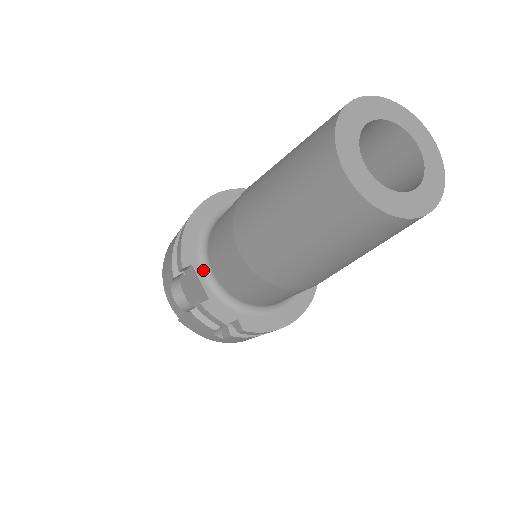
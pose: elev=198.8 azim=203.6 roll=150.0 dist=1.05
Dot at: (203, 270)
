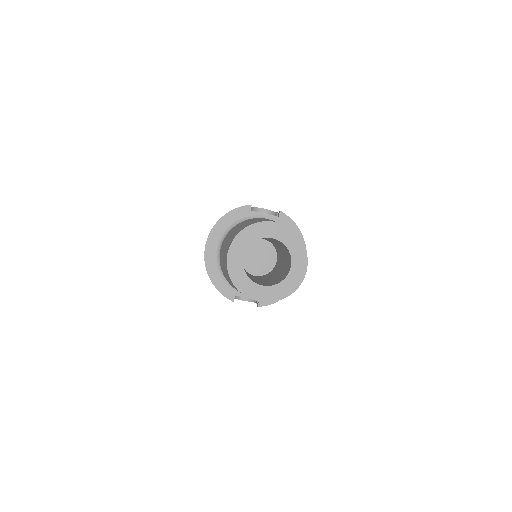
Dot at: occluded
